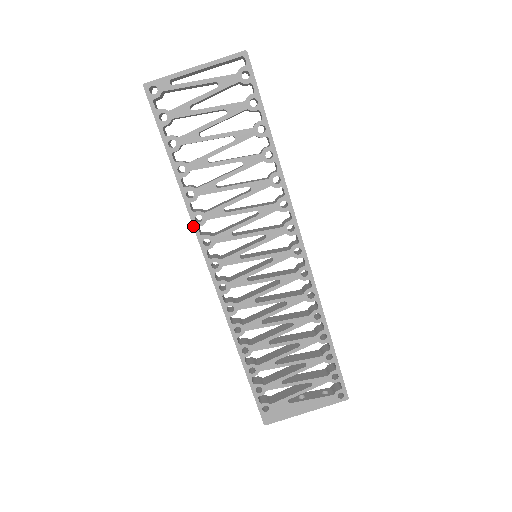
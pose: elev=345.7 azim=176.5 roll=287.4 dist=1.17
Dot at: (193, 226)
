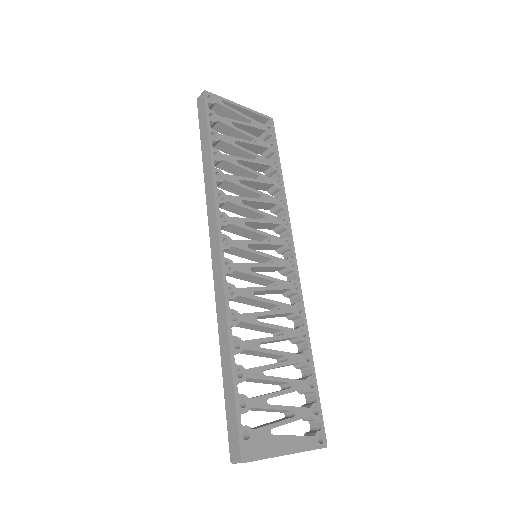
Dot at: (215, 199)
